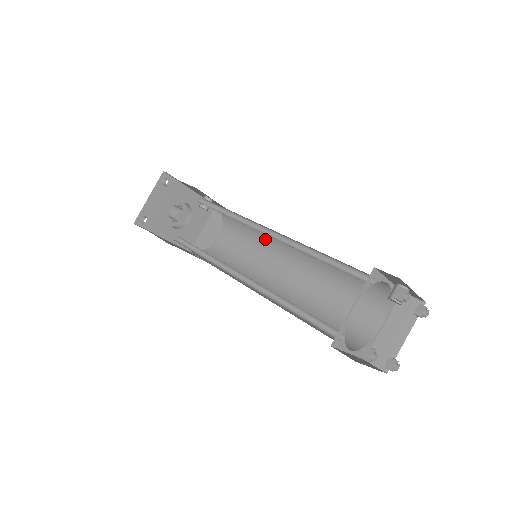
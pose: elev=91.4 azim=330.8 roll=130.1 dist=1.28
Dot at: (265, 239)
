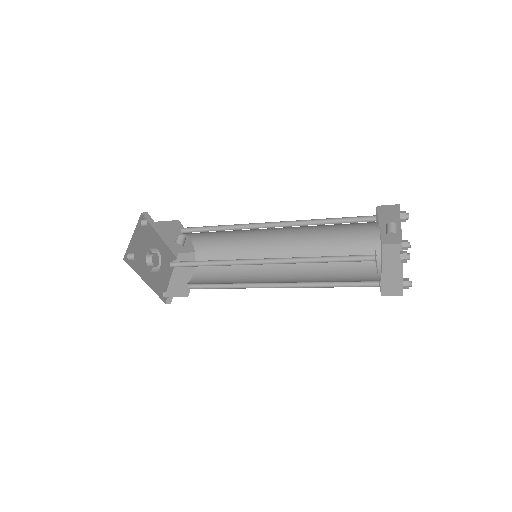
Dot at: (249, 252)
